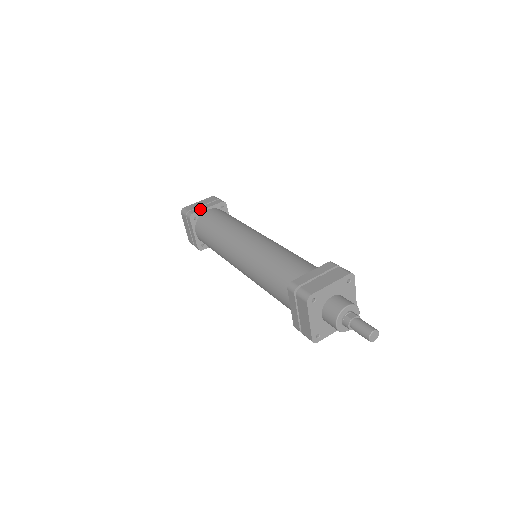
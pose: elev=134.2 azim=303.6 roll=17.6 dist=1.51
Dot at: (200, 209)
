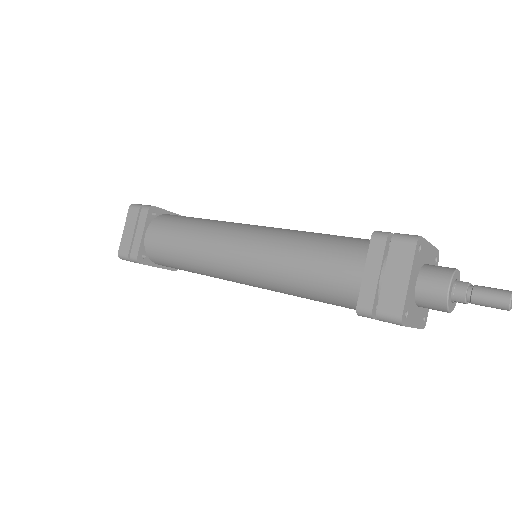
Dot at: (162, 209)
